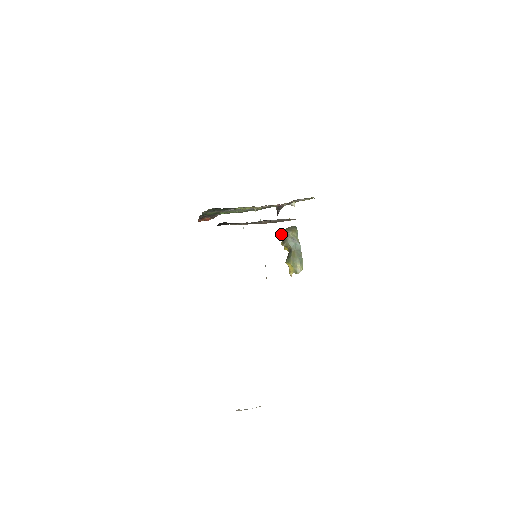
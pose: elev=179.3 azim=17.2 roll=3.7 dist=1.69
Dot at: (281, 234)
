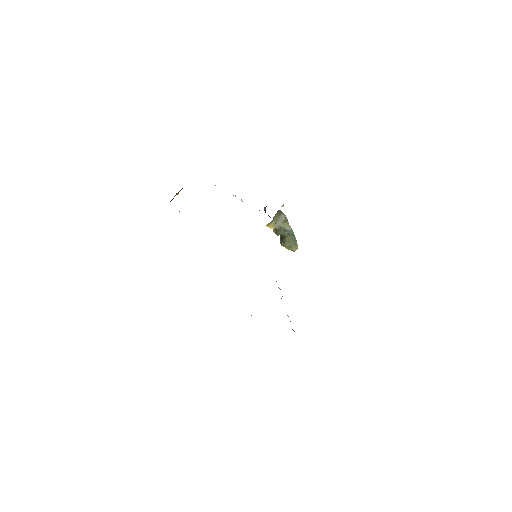
Dot at: occluded
